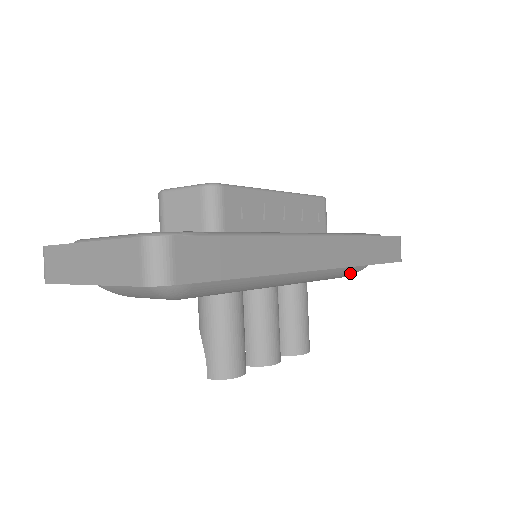
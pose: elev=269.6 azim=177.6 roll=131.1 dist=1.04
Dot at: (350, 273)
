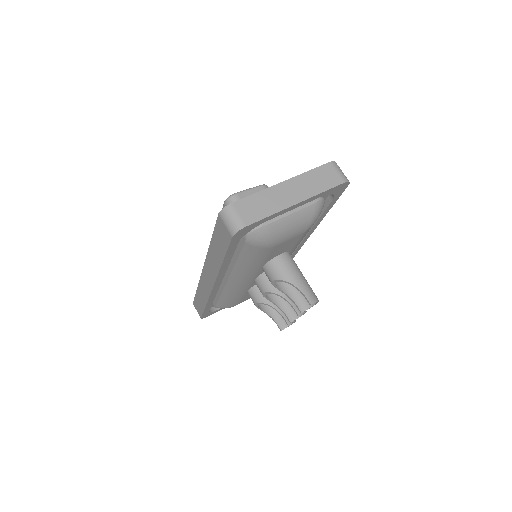
Dot at: occluded
